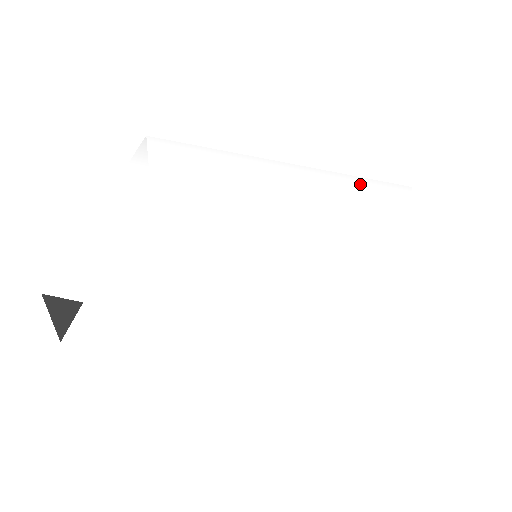
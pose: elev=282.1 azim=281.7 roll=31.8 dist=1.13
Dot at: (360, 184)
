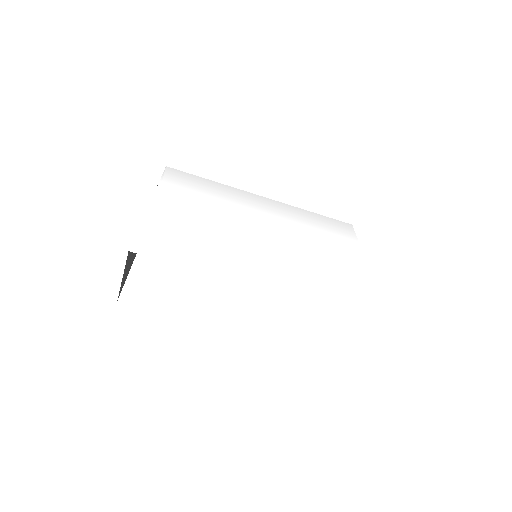
Dot at: (320, 218)
